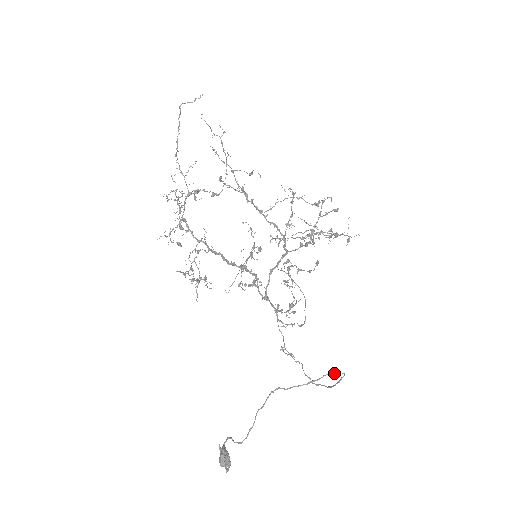
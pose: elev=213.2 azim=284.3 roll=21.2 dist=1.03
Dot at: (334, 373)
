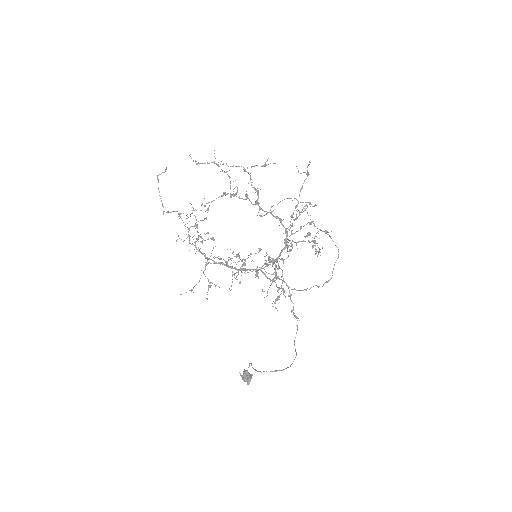
Dot at: (271, 371)
